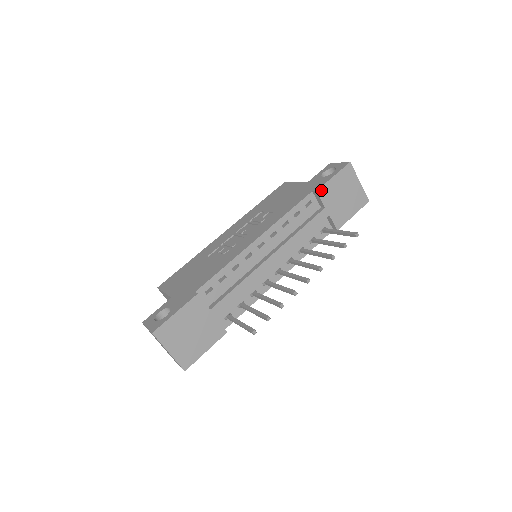
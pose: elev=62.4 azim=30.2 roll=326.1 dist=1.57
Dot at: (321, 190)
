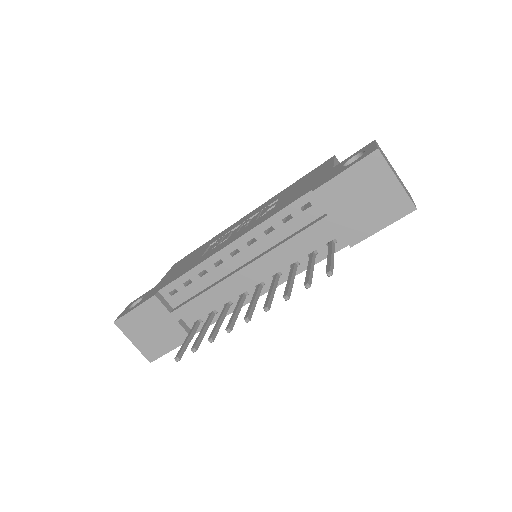
Dot at: (320, 190)
